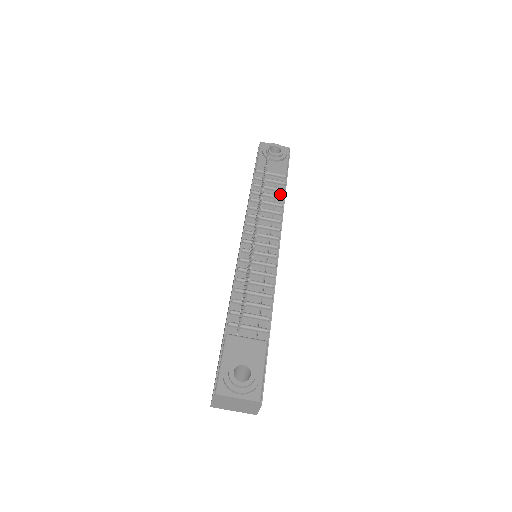
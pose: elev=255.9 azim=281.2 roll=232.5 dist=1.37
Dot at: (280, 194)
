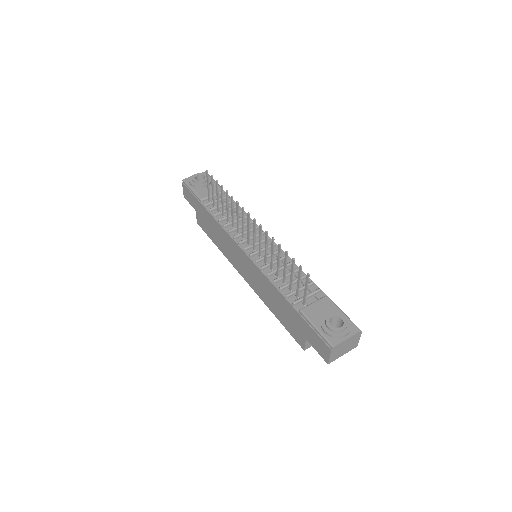
Dot at: occluded
